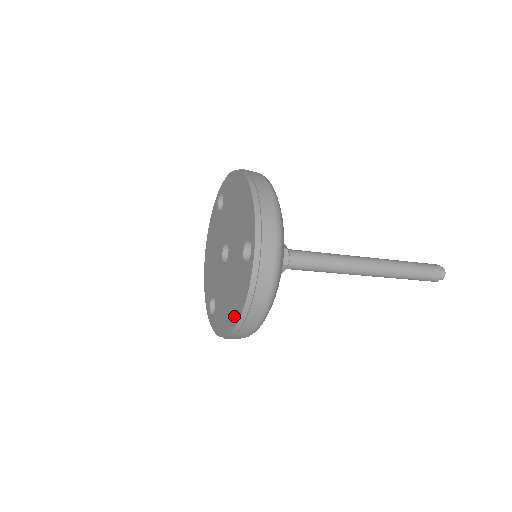
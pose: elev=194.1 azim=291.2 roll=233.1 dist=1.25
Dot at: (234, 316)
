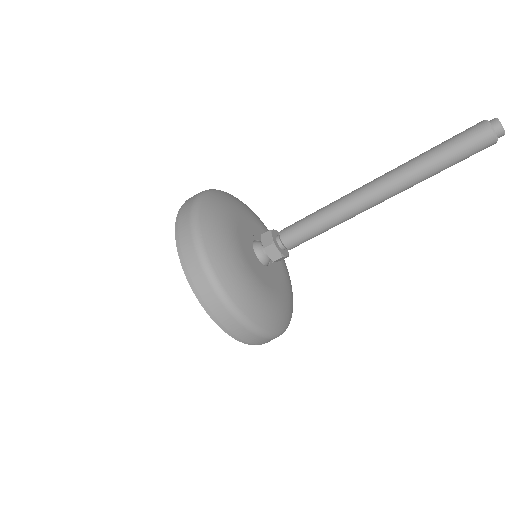
Dot at: occluded
